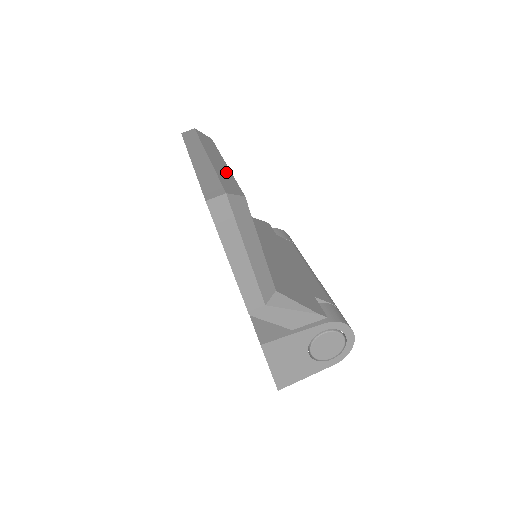
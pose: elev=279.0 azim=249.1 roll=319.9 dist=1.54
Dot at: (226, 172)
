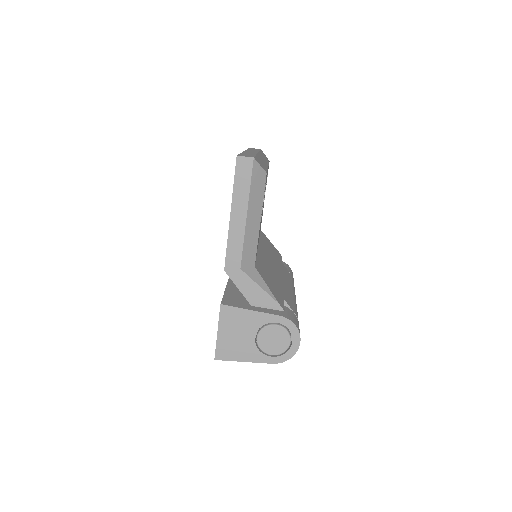
Dot at: occluded
